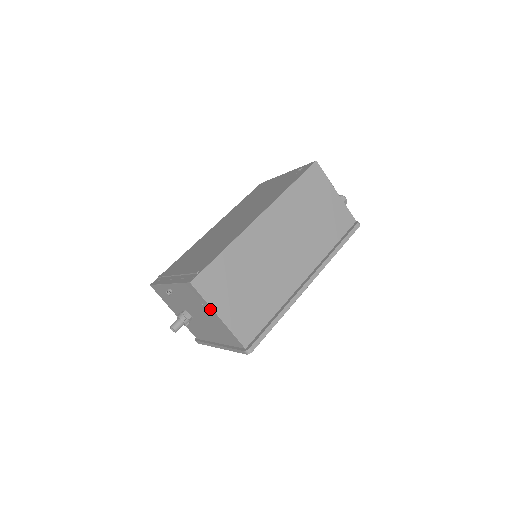
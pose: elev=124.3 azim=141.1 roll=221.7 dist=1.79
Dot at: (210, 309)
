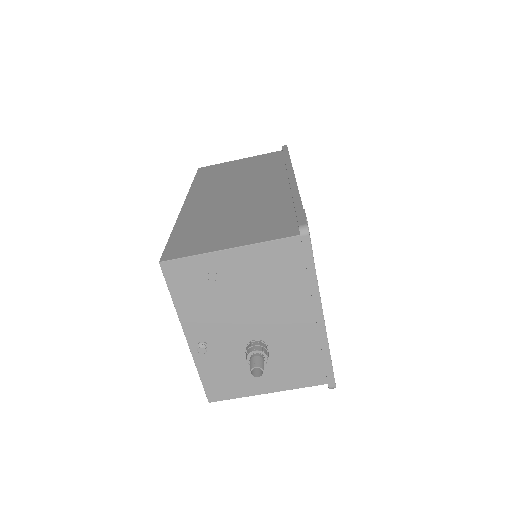
Dot at: (214, 259)
